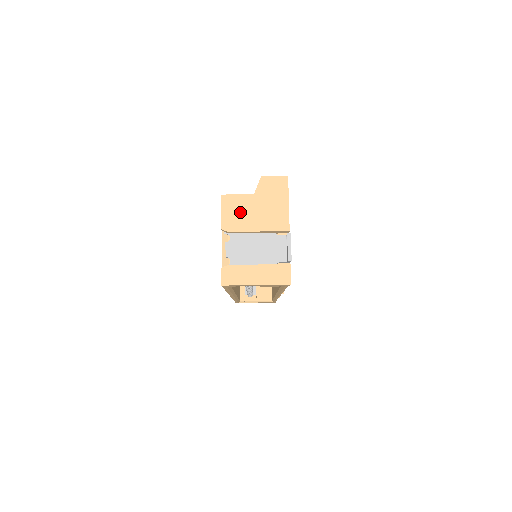
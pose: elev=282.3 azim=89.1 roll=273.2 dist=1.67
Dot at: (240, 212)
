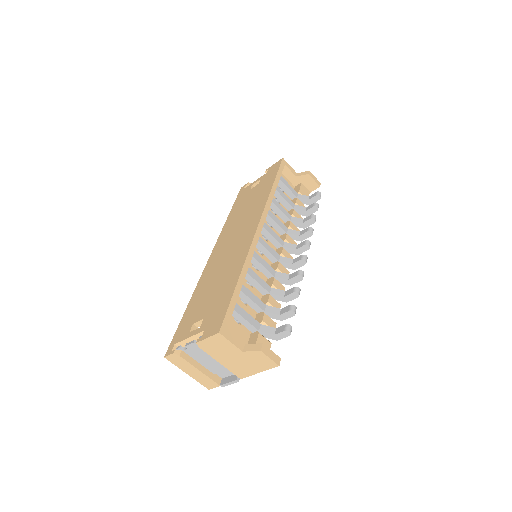
Dot at: (220, 349)
